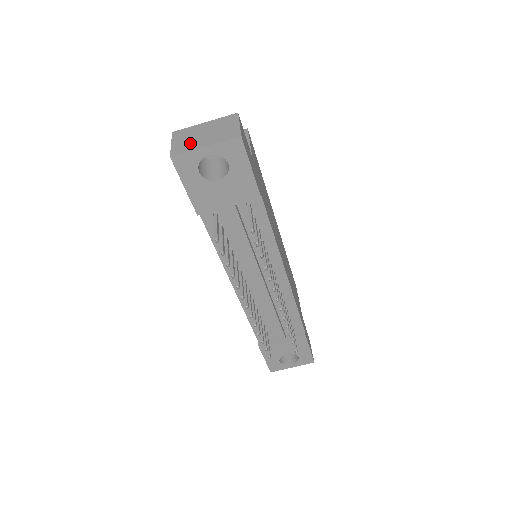
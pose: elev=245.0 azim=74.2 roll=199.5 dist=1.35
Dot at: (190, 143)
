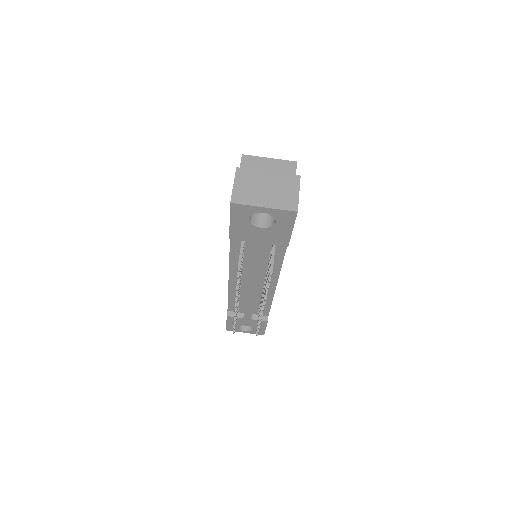
Dot at: (251, 194)
